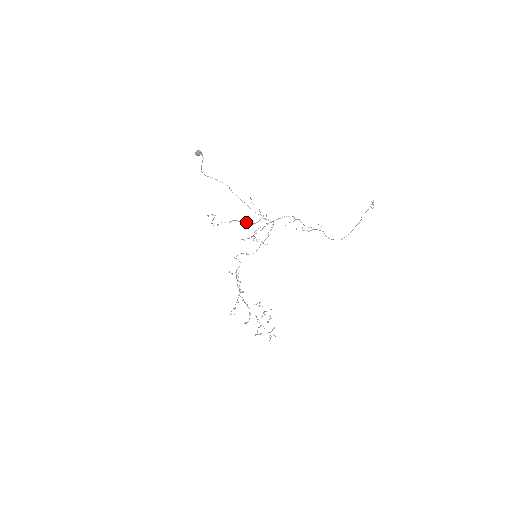
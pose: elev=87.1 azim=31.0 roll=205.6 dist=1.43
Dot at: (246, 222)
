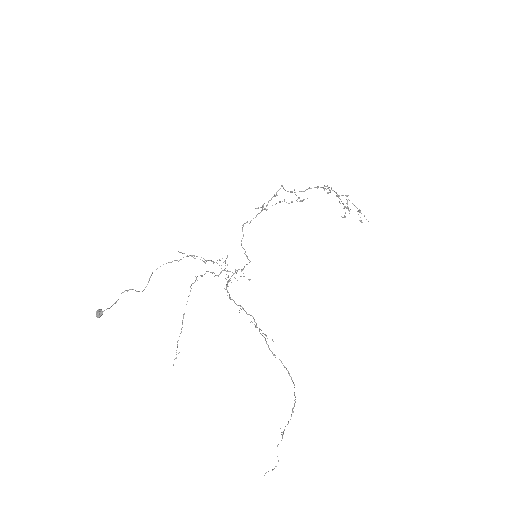
Dot at: occluded
